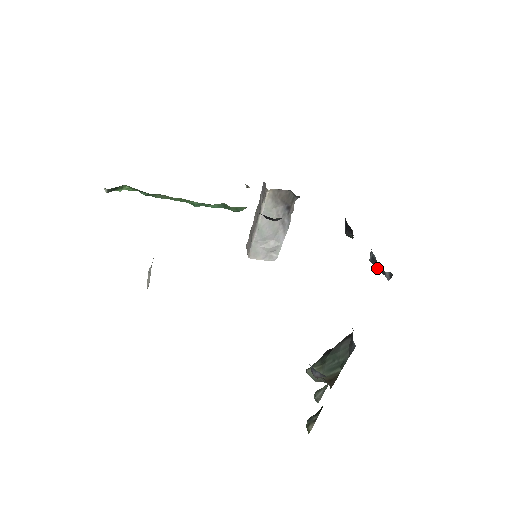
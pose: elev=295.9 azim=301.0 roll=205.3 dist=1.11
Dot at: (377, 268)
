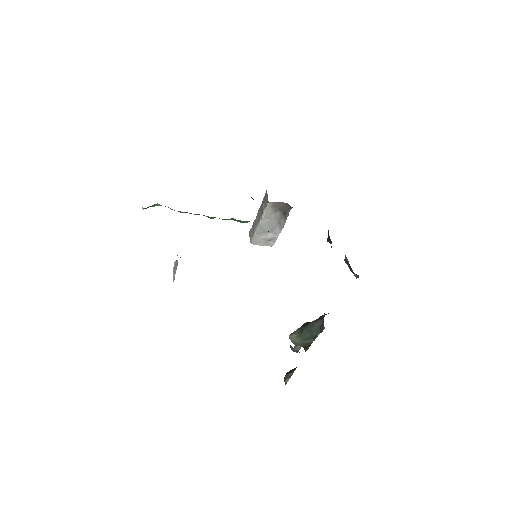
Dot at: (349, 268)
